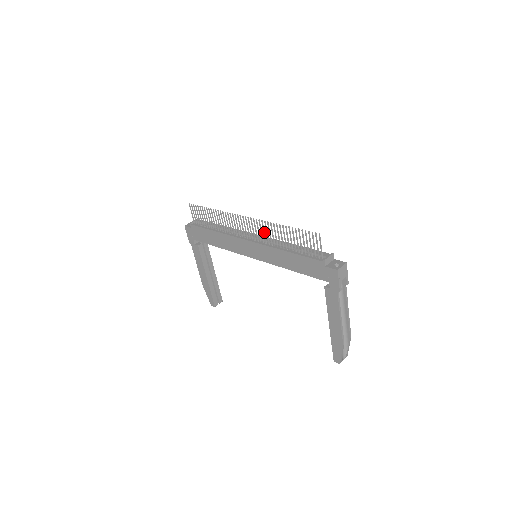
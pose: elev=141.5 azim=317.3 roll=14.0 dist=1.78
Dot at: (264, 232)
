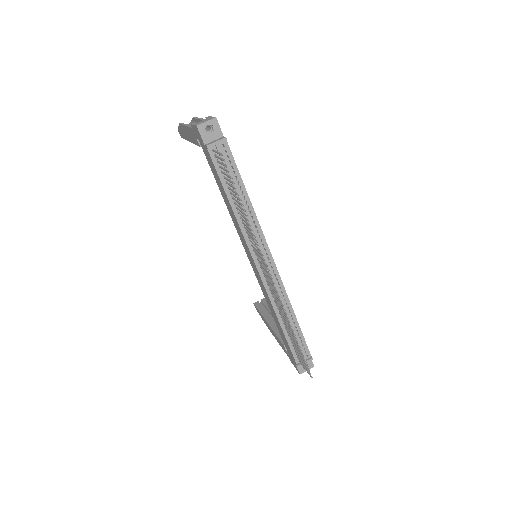
Dot at: (277, 300)
